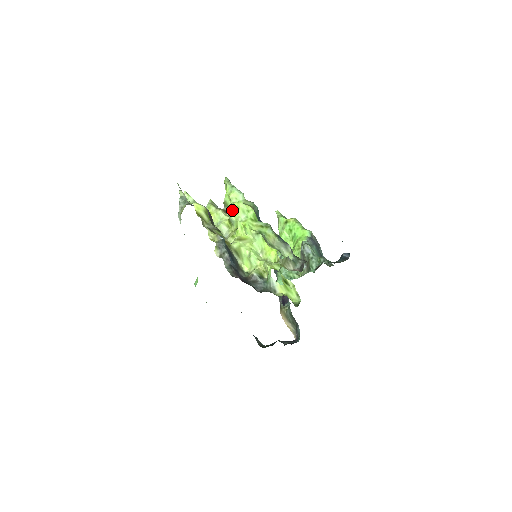
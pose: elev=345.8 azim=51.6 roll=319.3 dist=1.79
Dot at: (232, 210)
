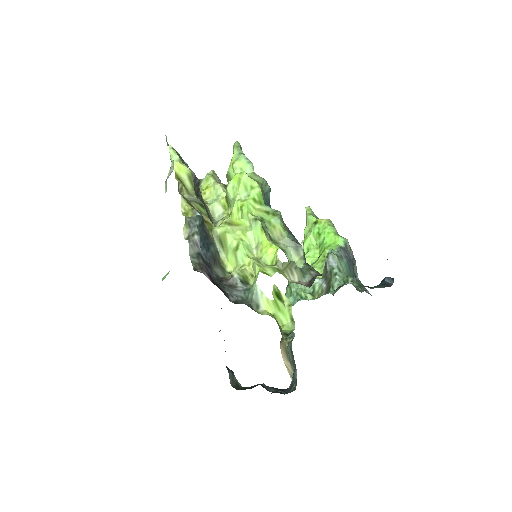
Dot at: (232, 184)
